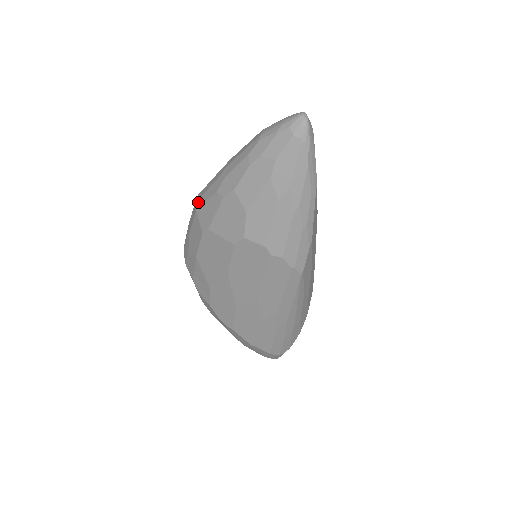
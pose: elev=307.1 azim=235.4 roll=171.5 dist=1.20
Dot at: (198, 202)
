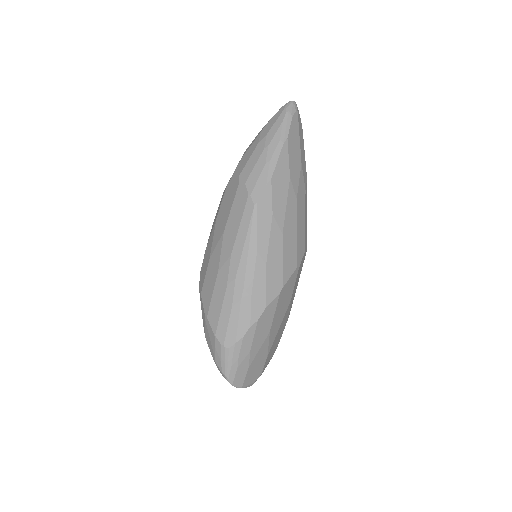
Dot at: occluded
